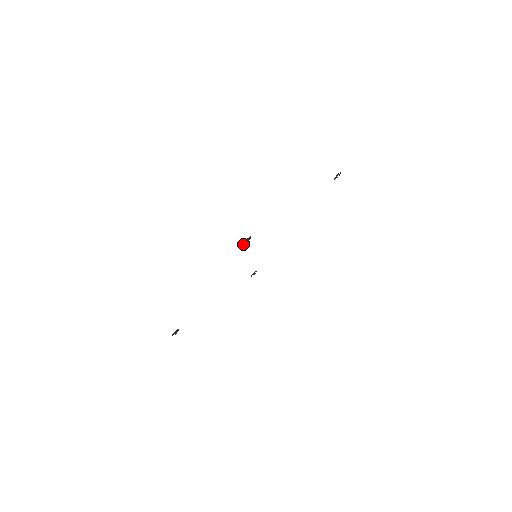
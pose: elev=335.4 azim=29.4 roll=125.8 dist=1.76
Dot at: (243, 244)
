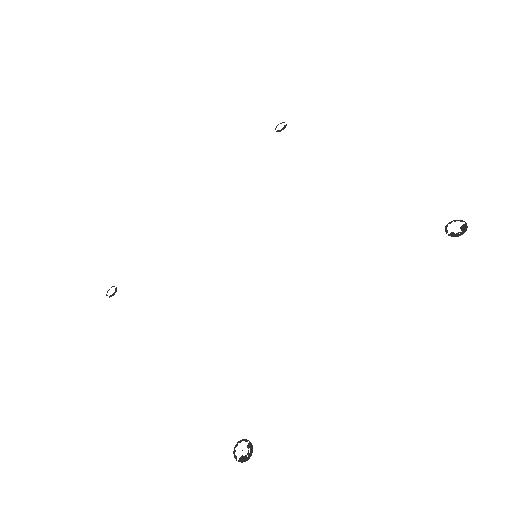
Dot at: occluded
